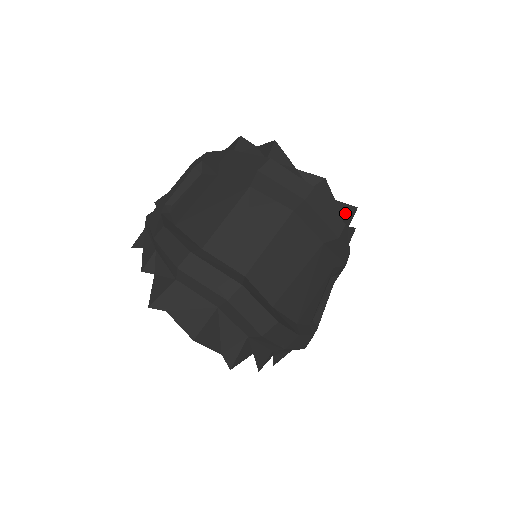
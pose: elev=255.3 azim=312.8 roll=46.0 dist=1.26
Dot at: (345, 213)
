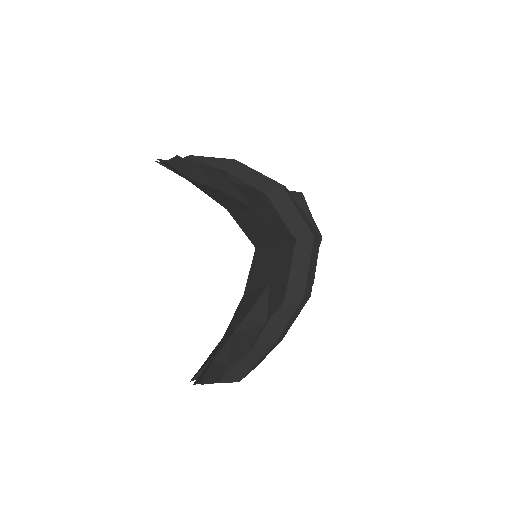
Dot at: occluded
